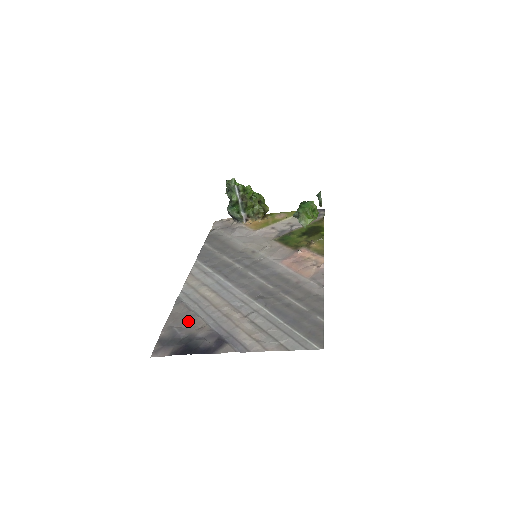
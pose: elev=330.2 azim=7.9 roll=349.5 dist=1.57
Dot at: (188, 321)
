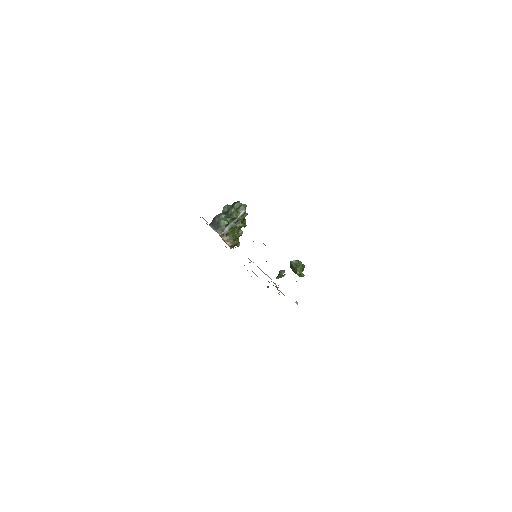
Dot at: occluded
